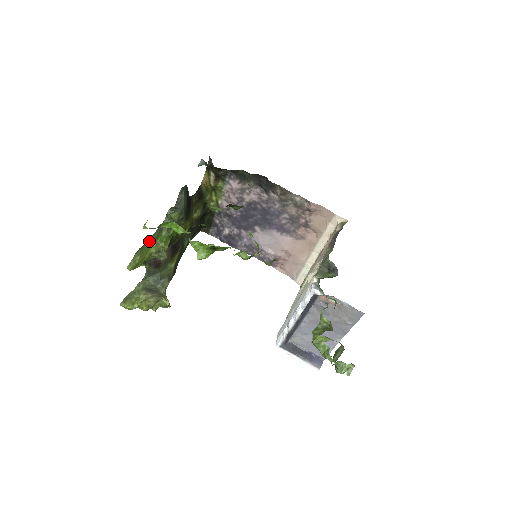
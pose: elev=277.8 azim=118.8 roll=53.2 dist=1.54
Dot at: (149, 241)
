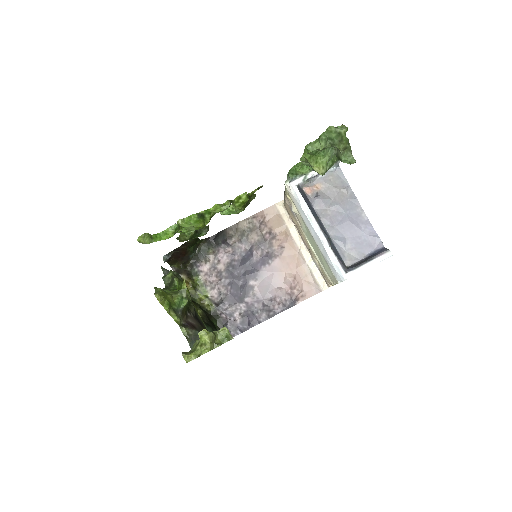
Dot at: occluded
